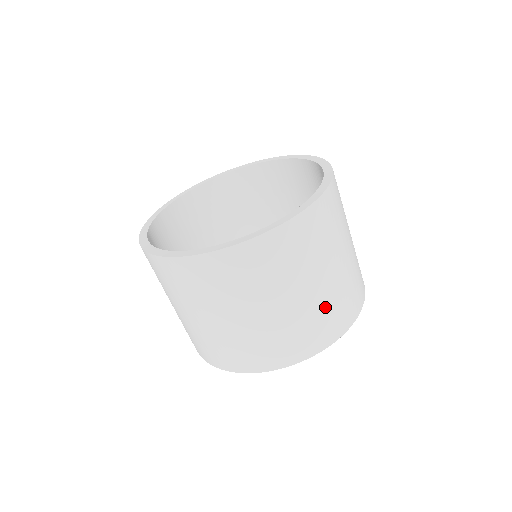
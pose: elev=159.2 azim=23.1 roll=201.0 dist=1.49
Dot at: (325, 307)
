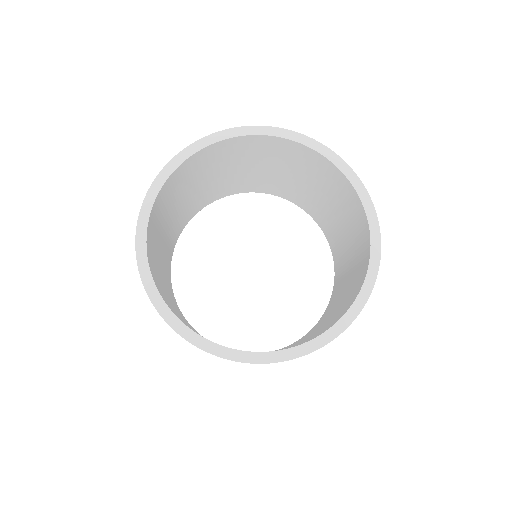
Dot at: occluded
